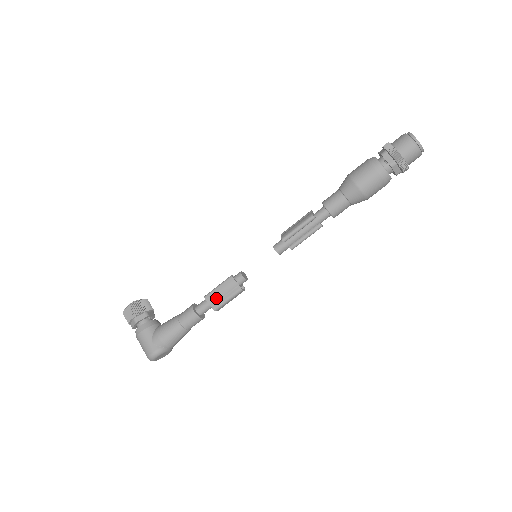
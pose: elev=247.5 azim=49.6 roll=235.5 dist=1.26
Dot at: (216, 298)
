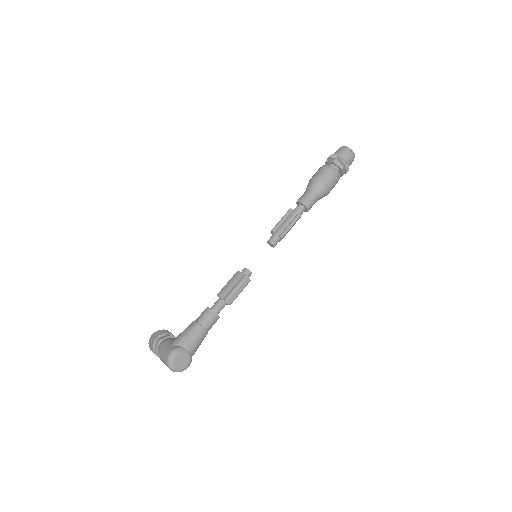
Dot at: (226, 291)
